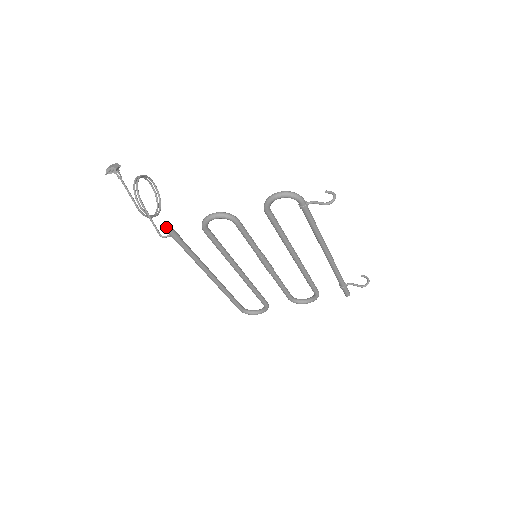
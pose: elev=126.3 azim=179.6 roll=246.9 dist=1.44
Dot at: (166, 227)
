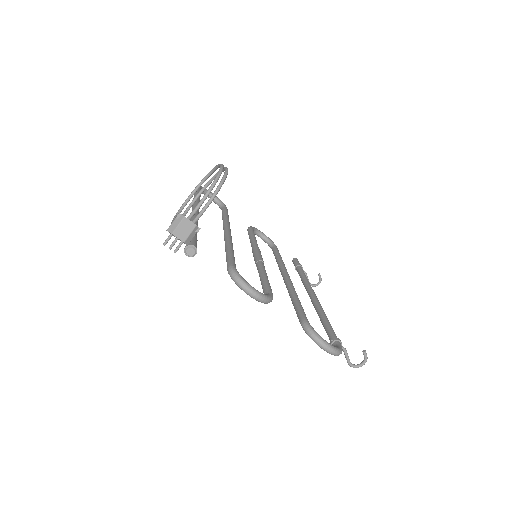
Dot at: (189, 256)
